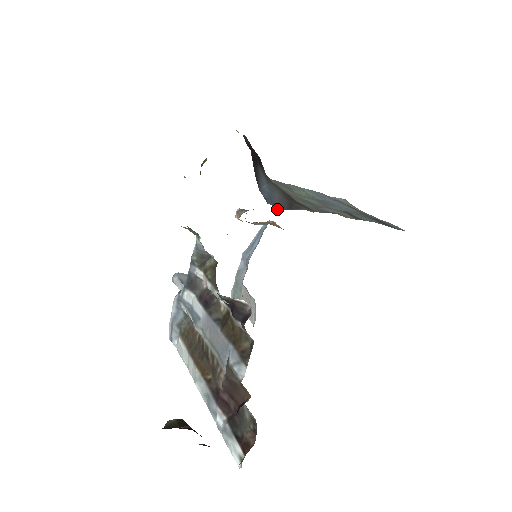
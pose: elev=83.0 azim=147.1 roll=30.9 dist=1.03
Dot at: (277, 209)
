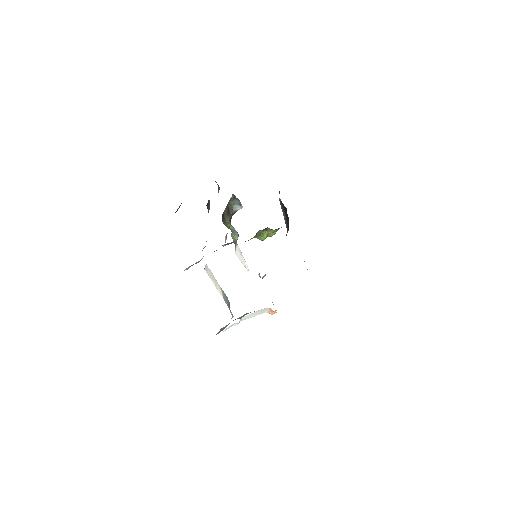
Dot at: occluded
